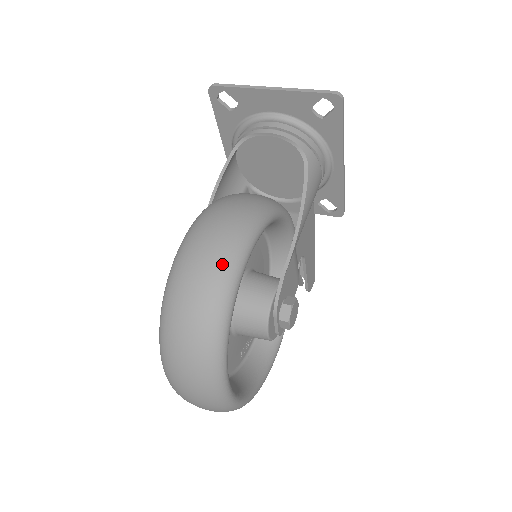
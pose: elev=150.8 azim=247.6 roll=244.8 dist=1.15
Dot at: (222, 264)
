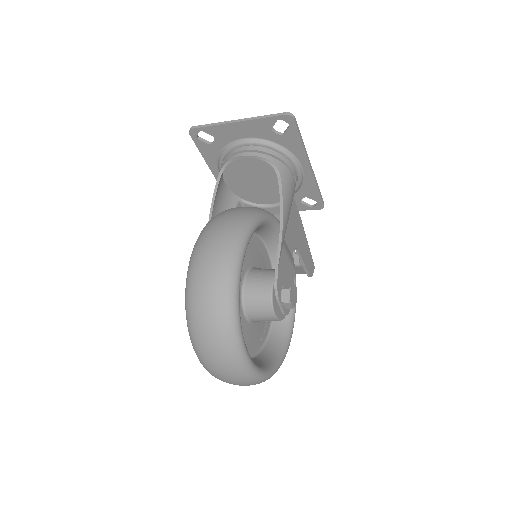
Dot at: (223, 266)
